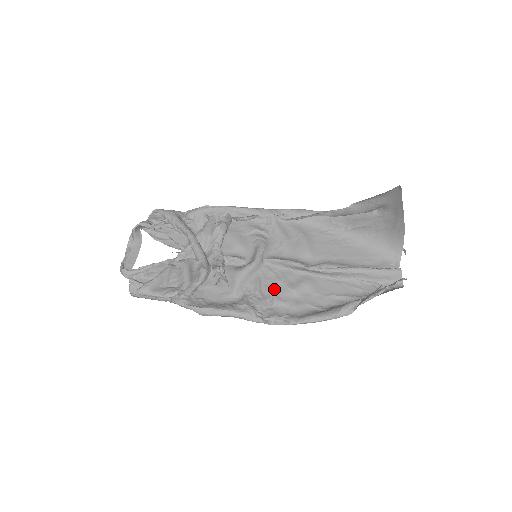
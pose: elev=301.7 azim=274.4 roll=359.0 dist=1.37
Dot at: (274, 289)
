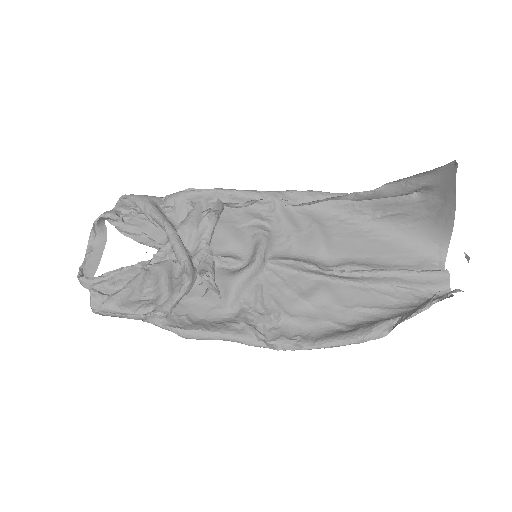
Dot at: (280, 300)
